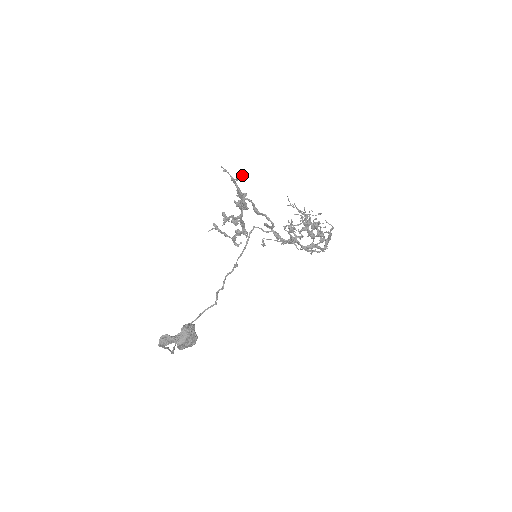
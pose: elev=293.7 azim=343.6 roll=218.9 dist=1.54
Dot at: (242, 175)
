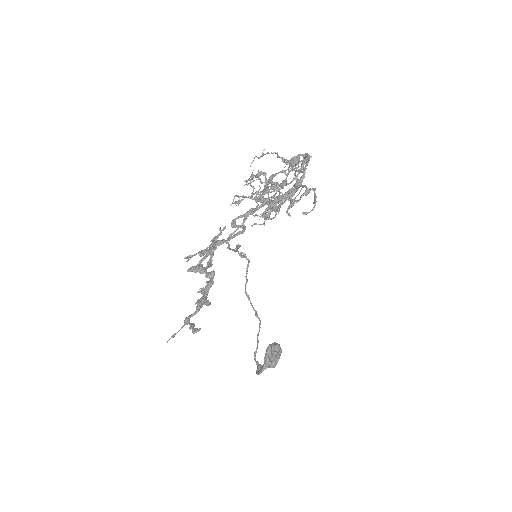
Dot at: occluded
